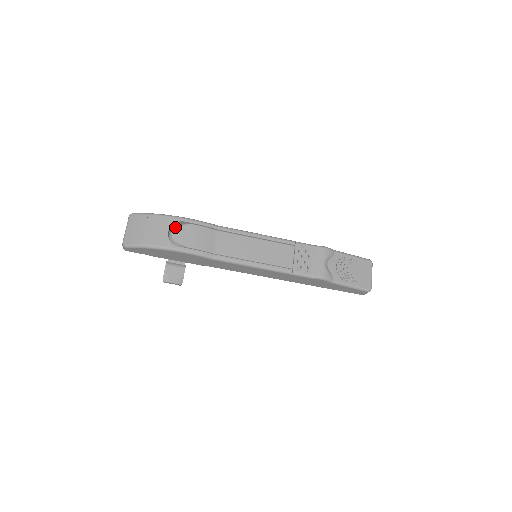
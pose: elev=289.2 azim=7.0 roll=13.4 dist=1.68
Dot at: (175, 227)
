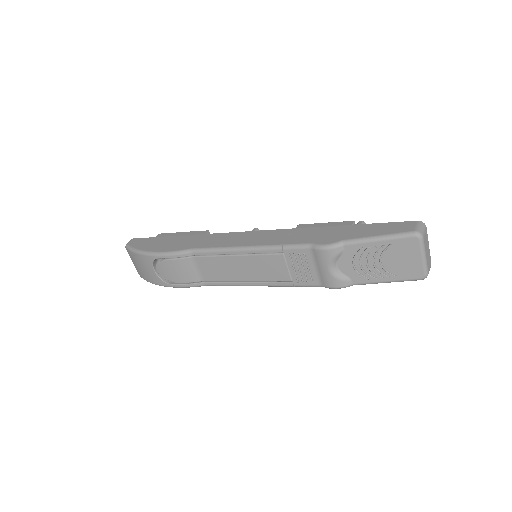
Dot at: (156, 266)
